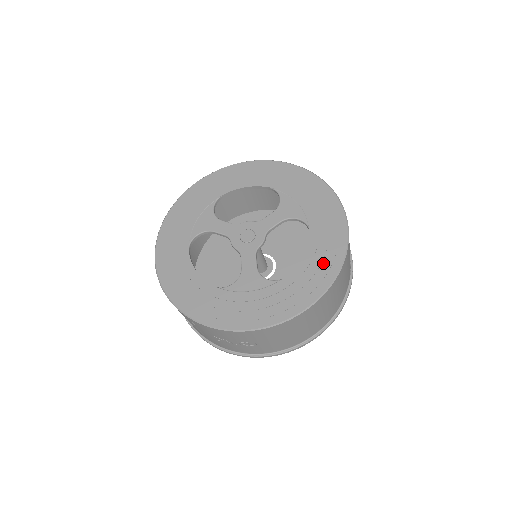
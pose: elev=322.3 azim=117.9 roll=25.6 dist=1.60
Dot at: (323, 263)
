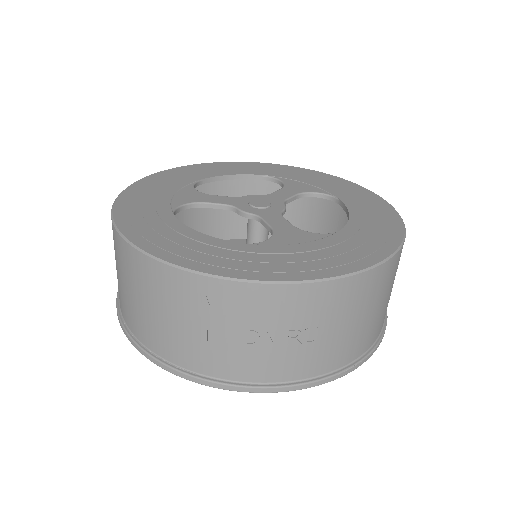
Dot at: (379, 219)
